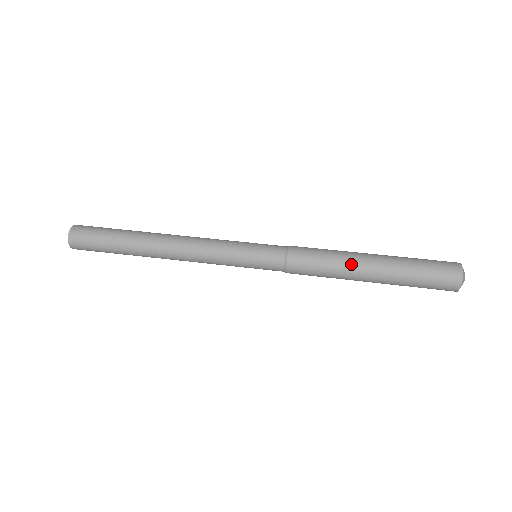
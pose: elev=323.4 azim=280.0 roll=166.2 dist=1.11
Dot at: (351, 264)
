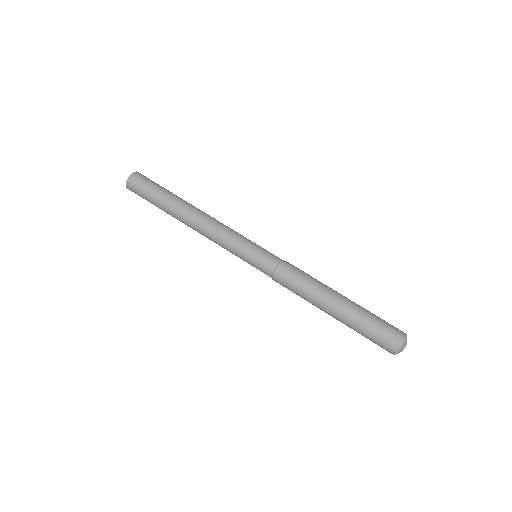
Dot at: occluded
